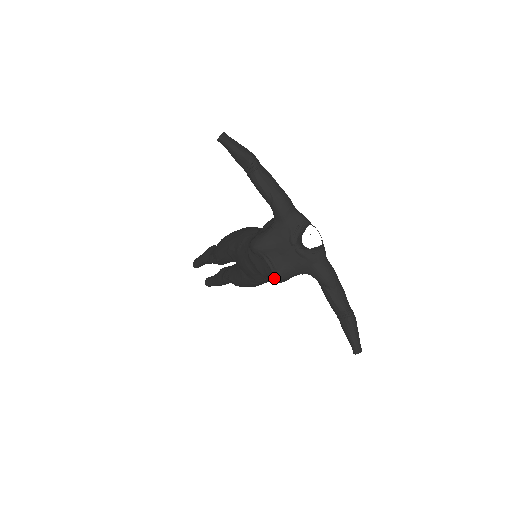
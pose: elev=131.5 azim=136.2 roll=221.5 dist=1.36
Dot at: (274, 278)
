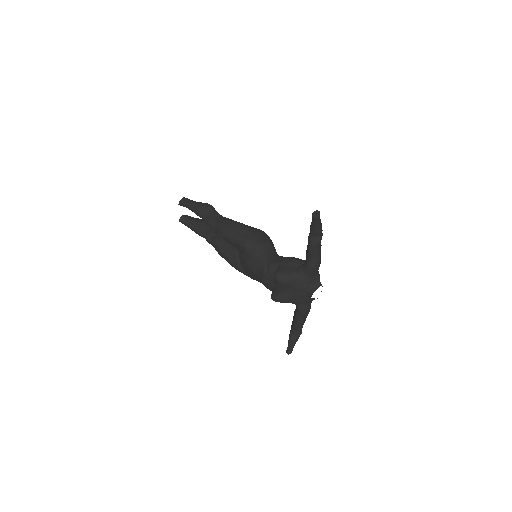
Dot at: (276, 300)
